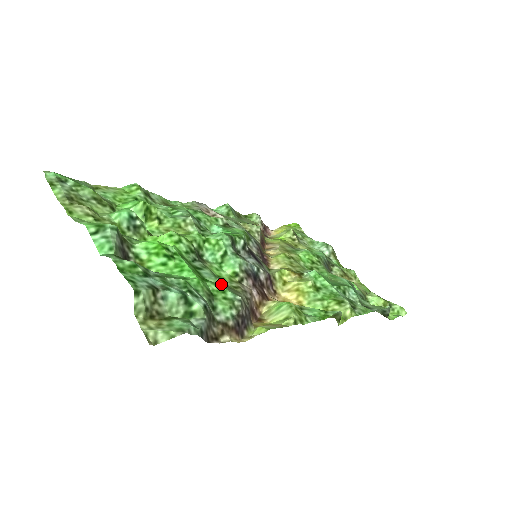
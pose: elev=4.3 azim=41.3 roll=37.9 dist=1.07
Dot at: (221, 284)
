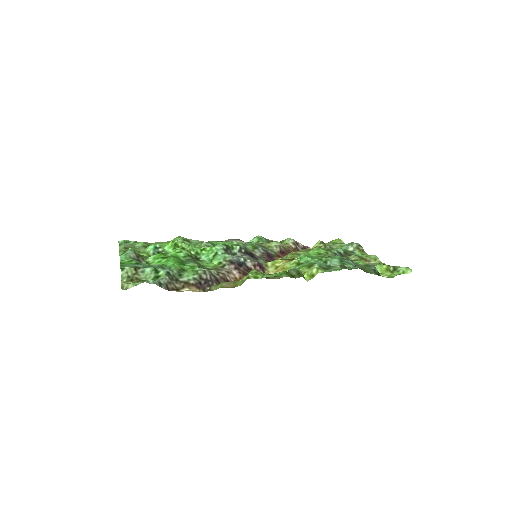
Dot at: (197, 266)
